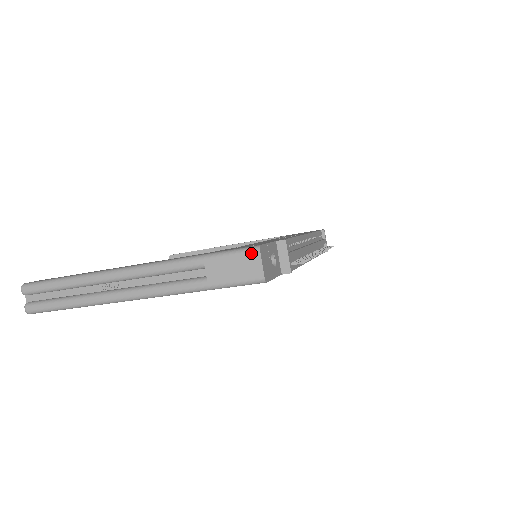
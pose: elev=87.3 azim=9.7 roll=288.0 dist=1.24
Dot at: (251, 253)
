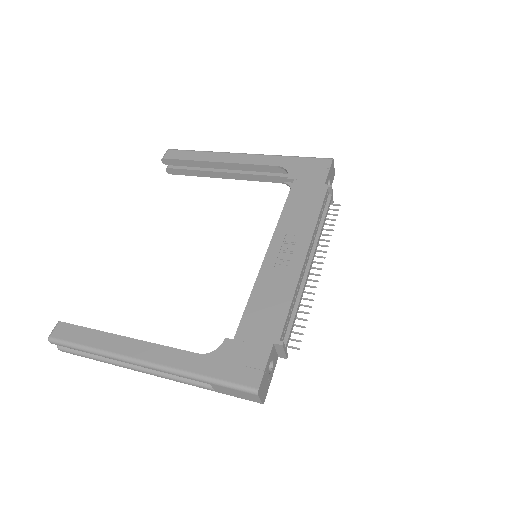
Dot at: (250, 394)
